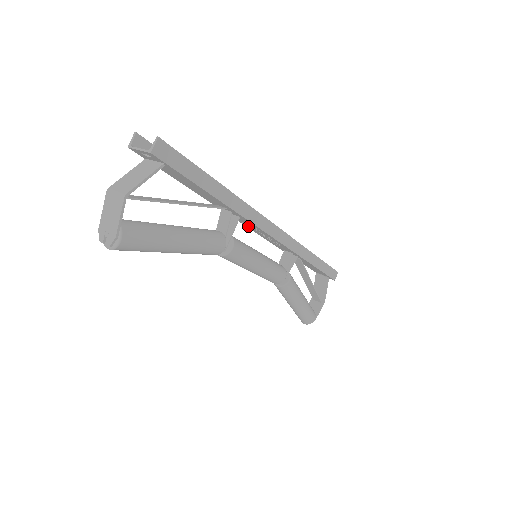
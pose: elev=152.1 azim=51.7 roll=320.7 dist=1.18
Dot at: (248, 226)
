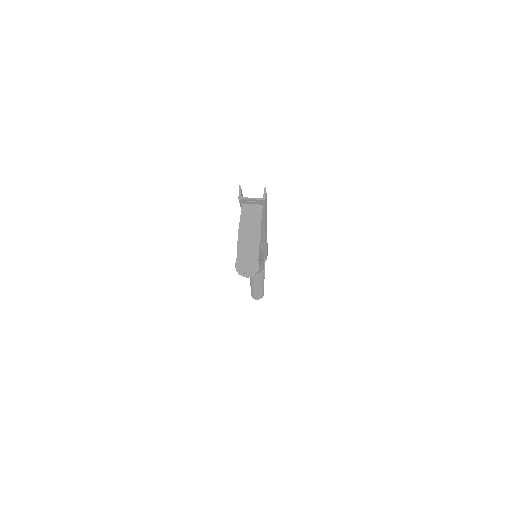
Dot at: occluded
